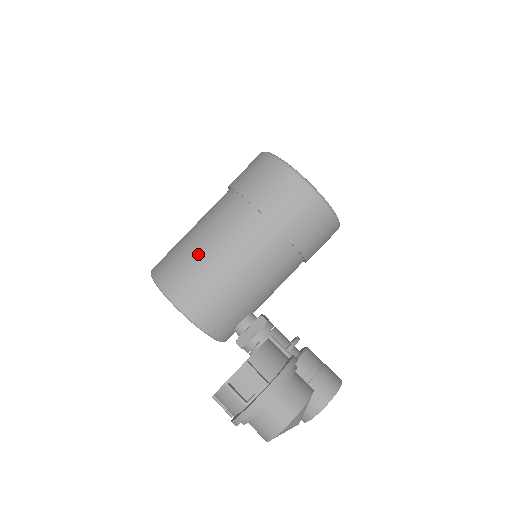
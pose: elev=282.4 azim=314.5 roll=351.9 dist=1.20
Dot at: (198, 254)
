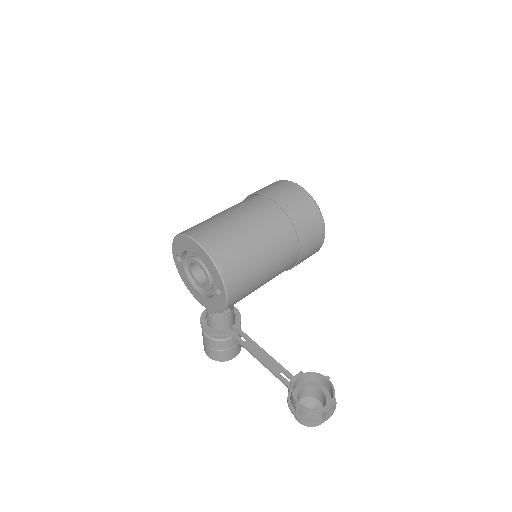
Dot at: (257, 265)
